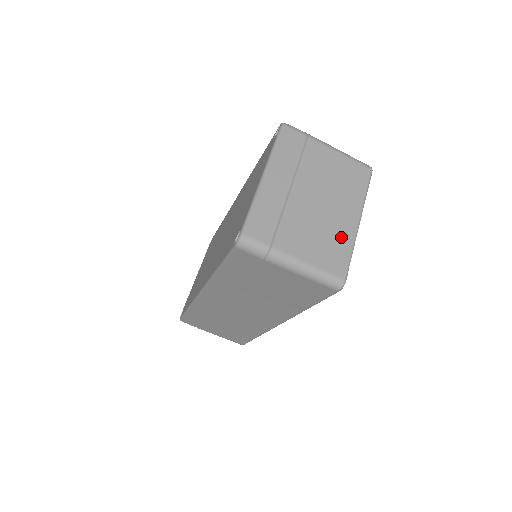
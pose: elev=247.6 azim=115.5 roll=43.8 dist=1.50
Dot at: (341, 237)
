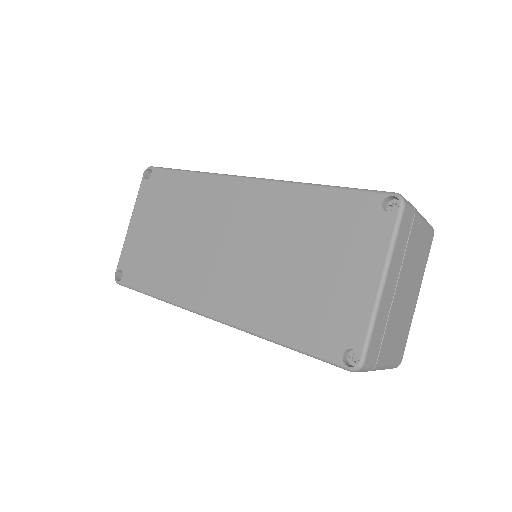
Dot at: (408, 322)
